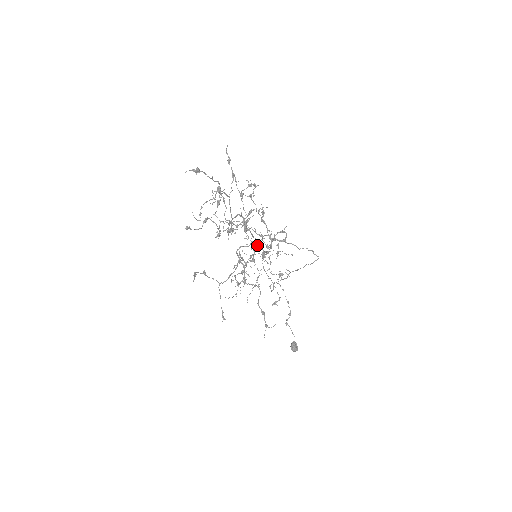
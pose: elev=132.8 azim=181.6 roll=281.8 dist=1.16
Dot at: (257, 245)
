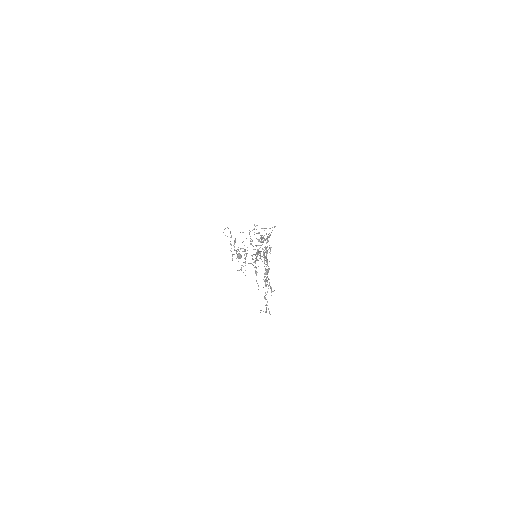
Dot at: occluded
